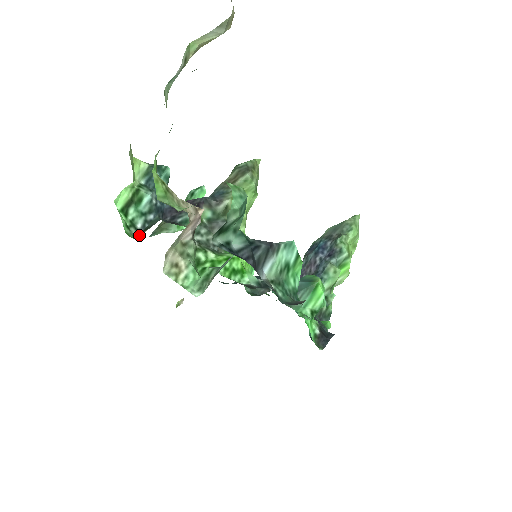
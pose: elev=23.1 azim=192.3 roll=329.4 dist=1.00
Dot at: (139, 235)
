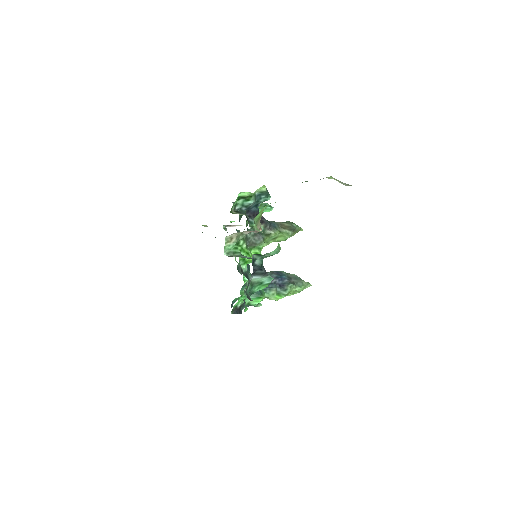
Dot at: (233, 212)
